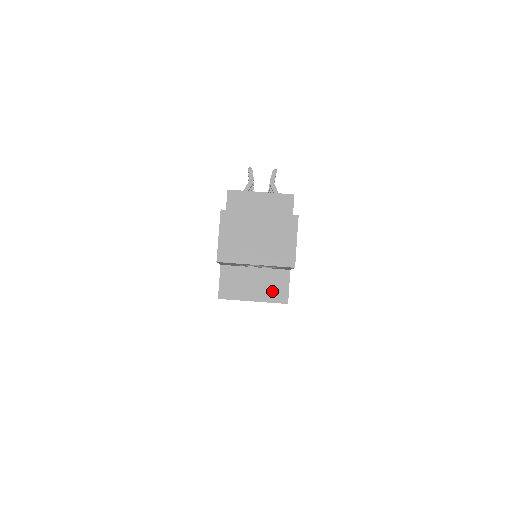
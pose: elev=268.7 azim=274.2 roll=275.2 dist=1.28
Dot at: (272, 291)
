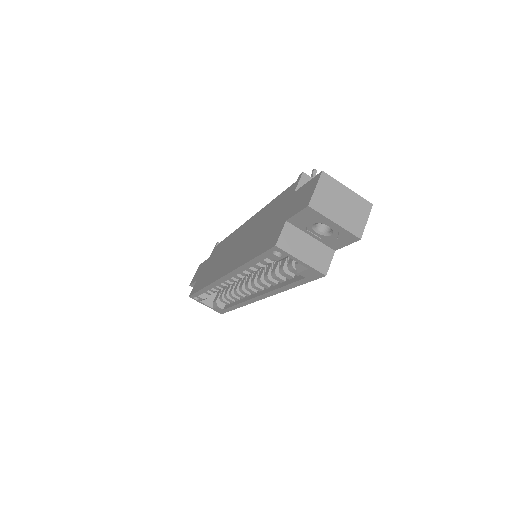
Dot at: (318, 260)
